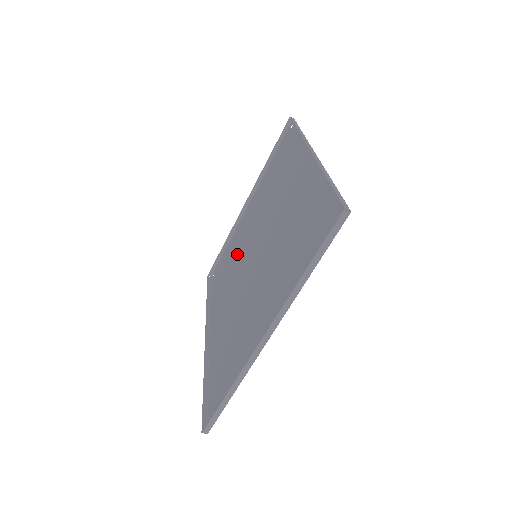
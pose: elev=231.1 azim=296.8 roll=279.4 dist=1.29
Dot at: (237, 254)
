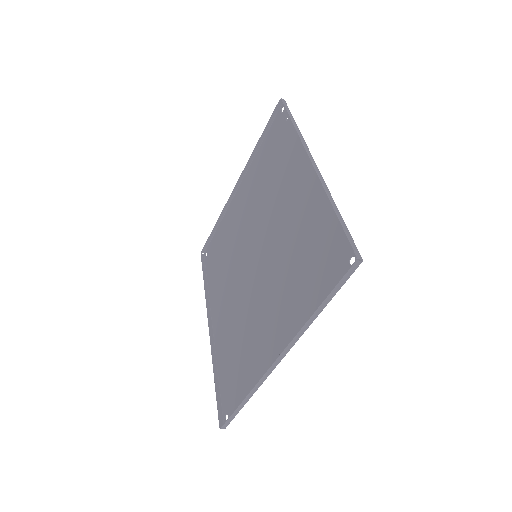
Dot at: (233, 242)
